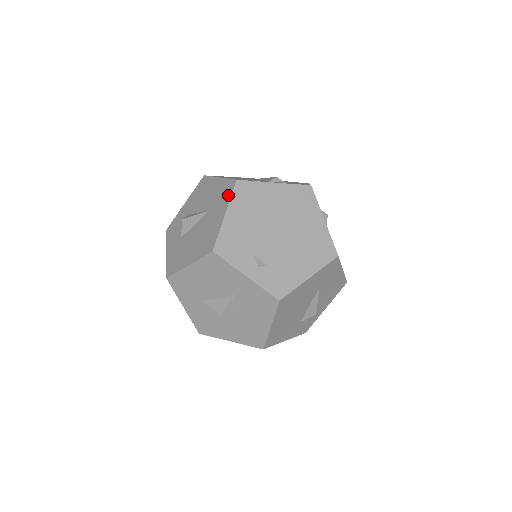
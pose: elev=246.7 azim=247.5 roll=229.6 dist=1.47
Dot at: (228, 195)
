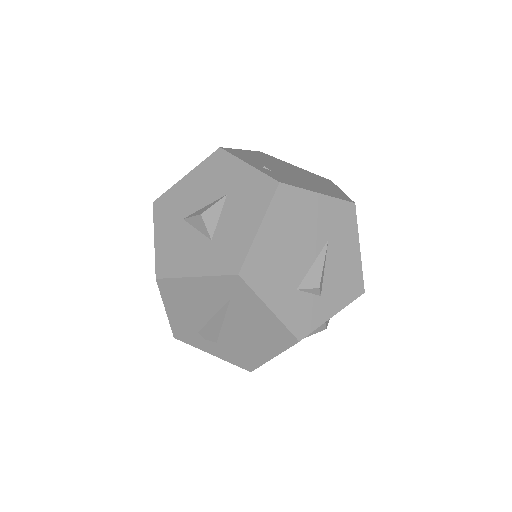
Dot at: occluded
